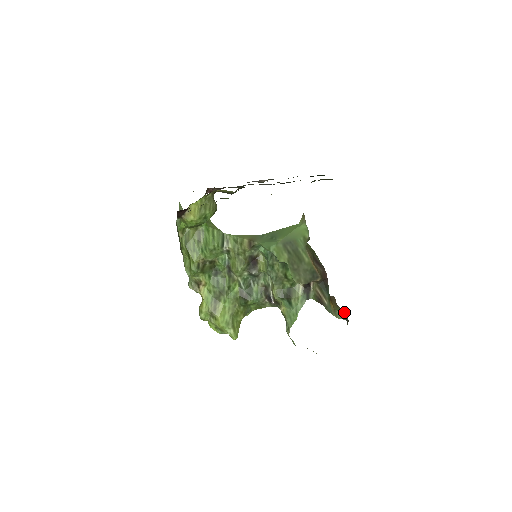
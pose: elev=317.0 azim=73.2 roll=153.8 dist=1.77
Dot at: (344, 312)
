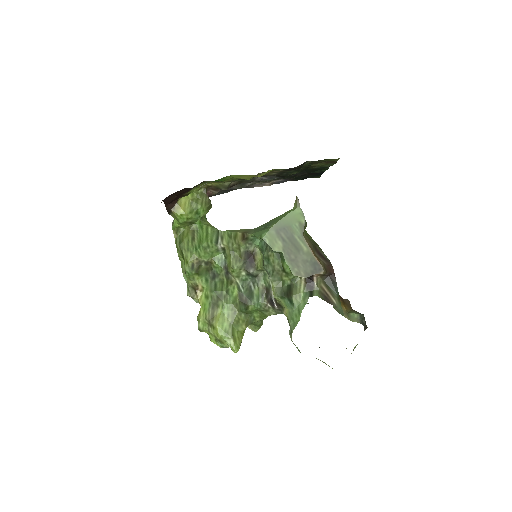
Dot at: (359, 315)
